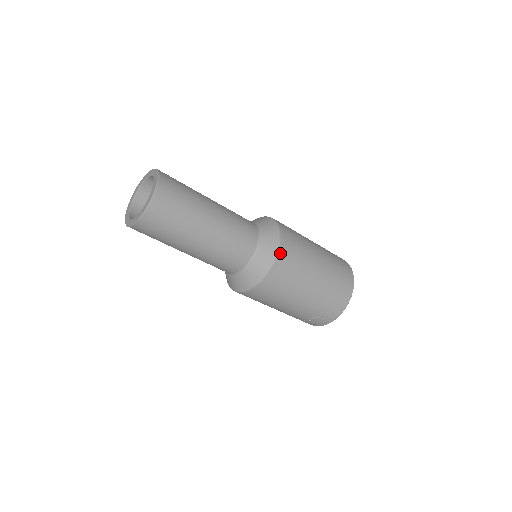
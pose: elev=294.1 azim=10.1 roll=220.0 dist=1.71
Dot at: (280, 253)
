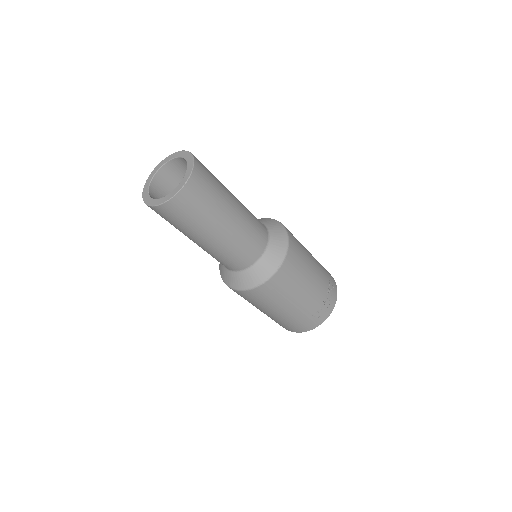
Dot at: occluded
